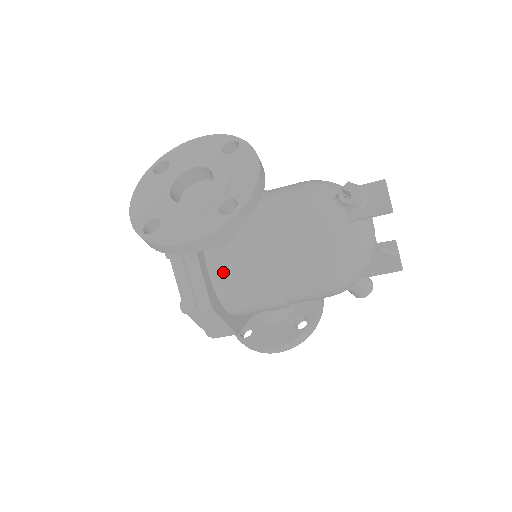
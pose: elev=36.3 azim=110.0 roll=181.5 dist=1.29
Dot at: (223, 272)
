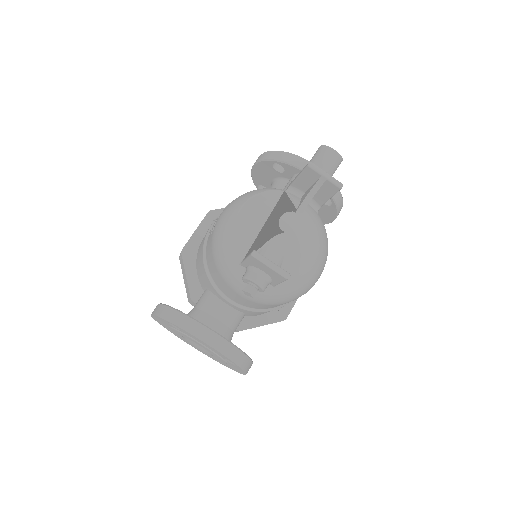
Dot at: occluded
